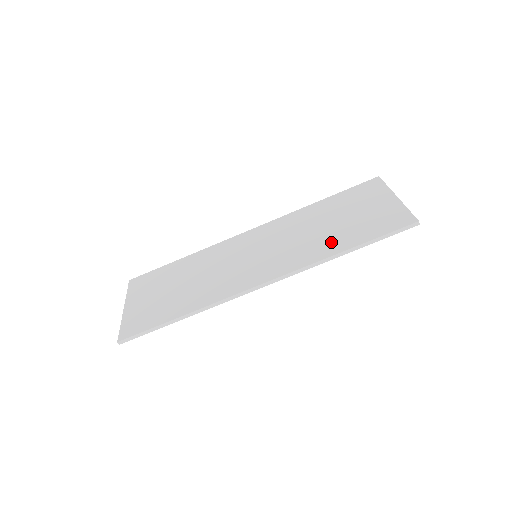
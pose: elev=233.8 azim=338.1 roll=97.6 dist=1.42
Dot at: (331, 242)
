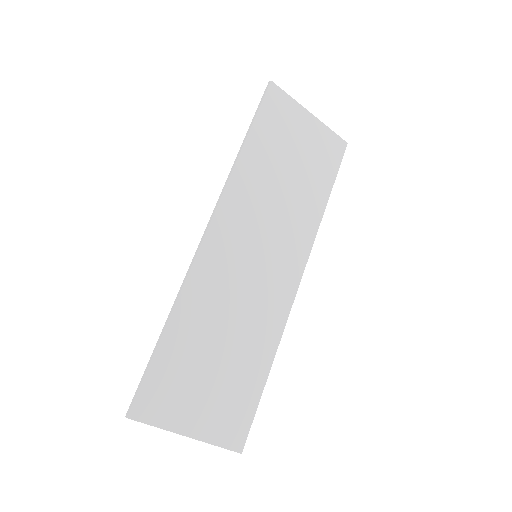
Dot at: (310, 199)
